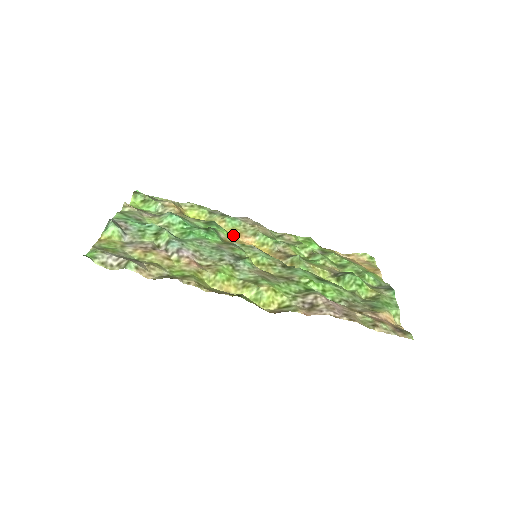
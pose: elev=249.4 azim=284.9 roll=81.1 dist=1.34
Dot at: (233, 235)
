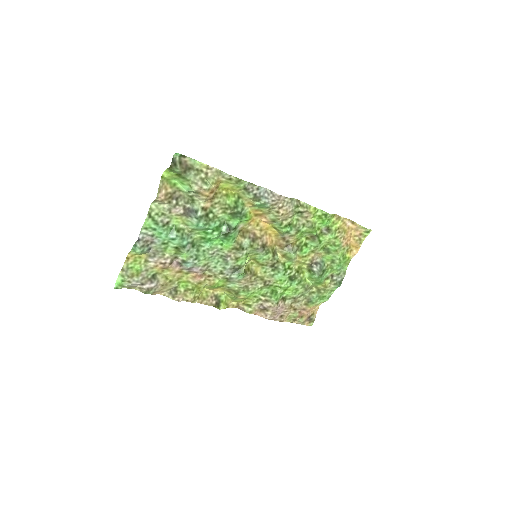
Dot at: (255, 215)
